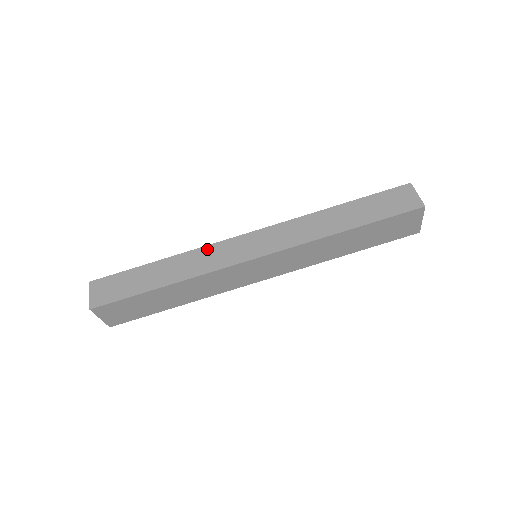
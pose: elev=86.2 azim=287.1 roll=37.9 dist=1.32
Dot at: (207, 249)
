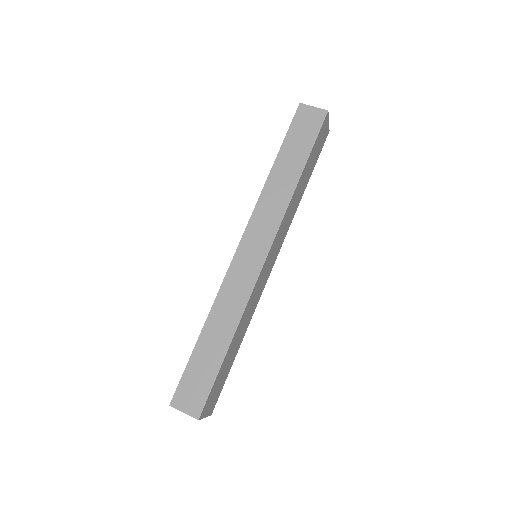
Dot at: (224, 288)
